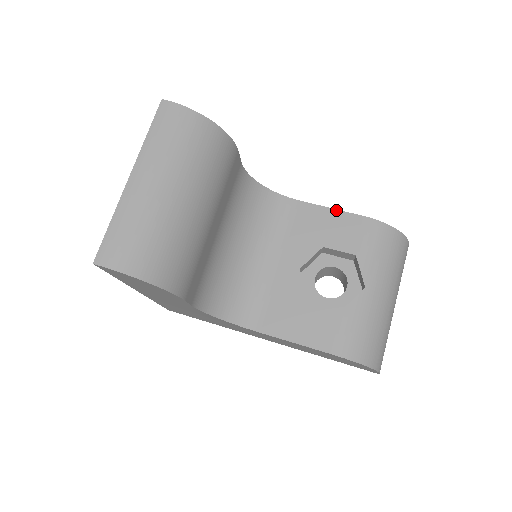
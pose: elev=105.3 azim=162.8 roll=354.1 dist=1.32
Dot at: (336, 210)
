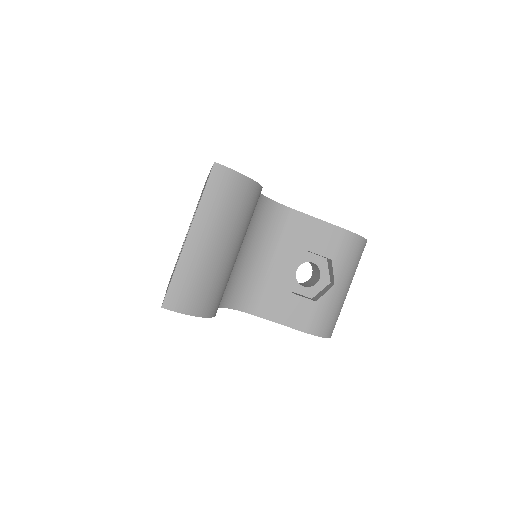
Dot at: (322, 221)
